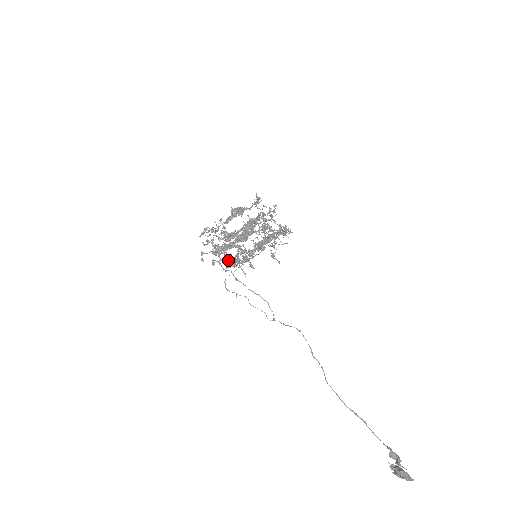
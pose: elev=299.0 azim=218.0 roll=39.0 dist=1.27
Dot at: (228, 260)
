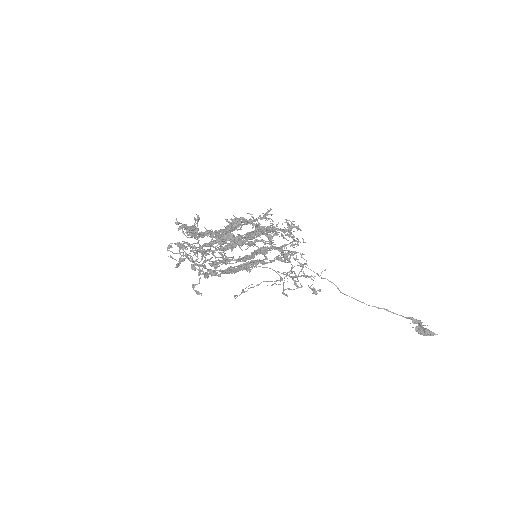
Dot at: occluded
